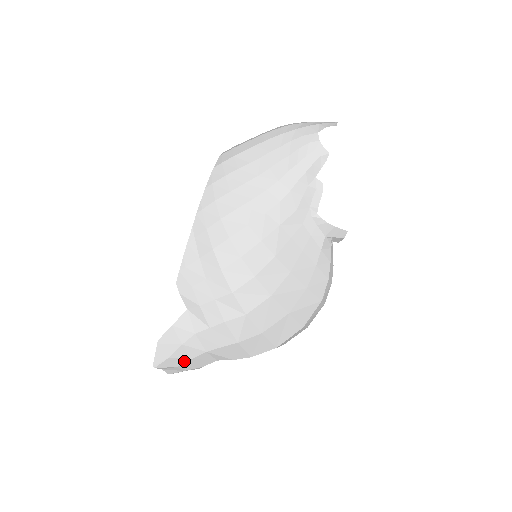
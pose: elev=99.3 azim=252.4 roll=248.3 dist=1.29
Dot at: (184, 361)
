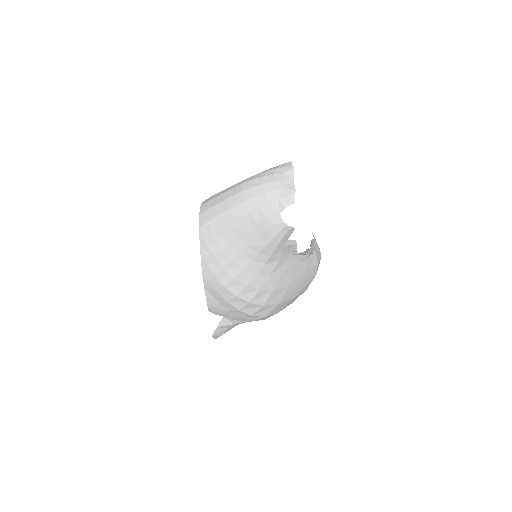
Dot at: occluded
